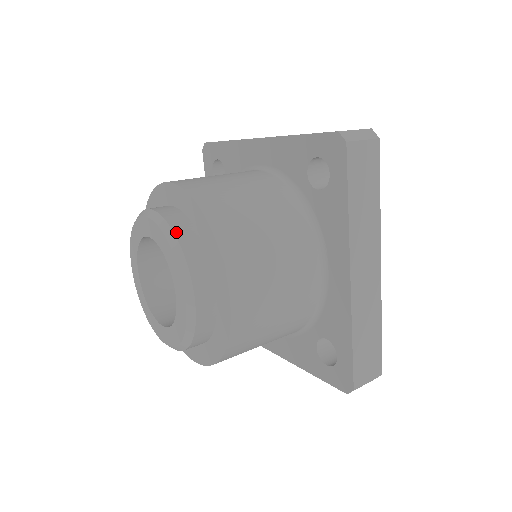
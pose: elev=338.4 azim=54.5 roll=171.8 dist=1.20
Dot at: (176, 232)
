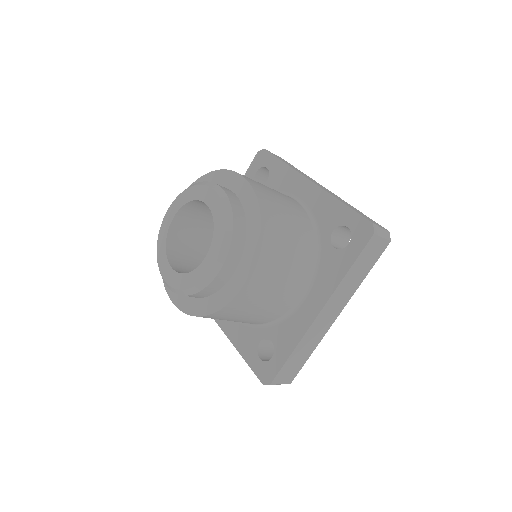
Dot at: occluded
